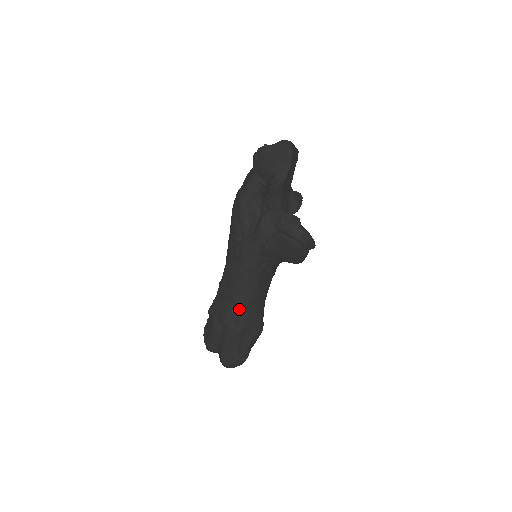
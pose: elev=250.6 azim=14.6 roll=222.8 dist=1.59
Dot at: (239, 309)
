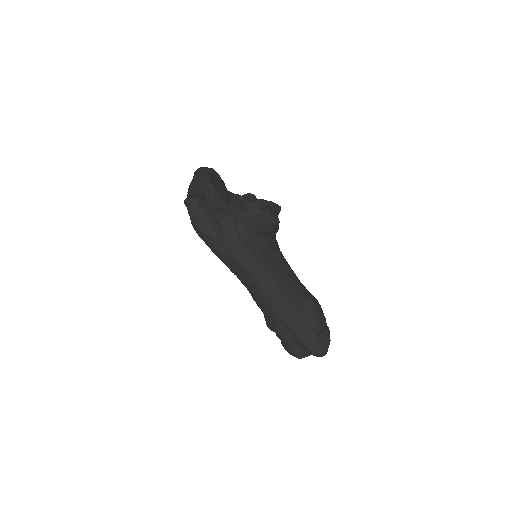
Dot at: (277, 299)
